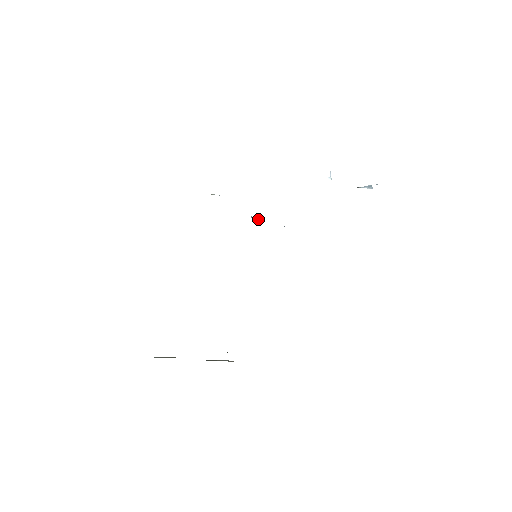
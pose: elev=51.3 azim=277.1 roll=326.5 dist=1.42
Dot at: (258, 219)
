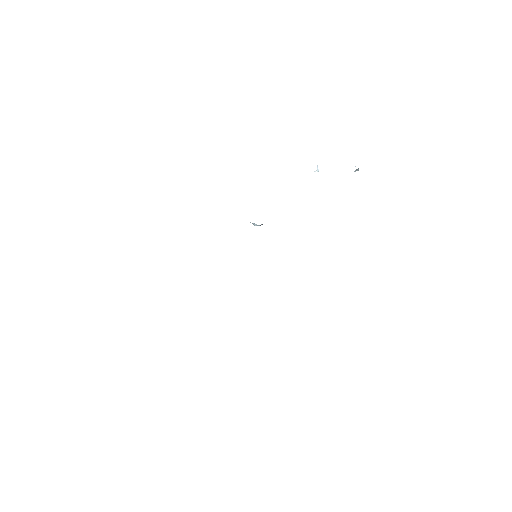
Dot at: (260, 225)
